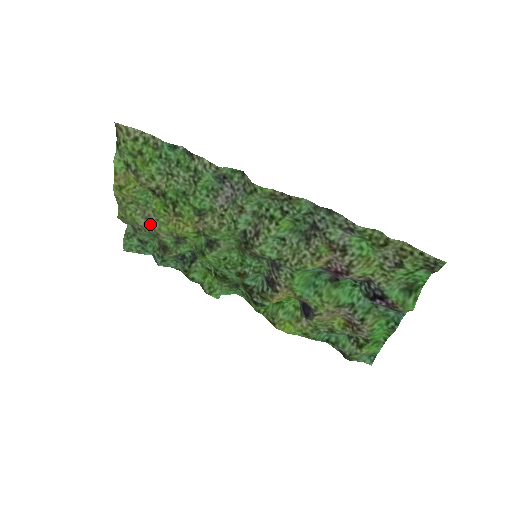
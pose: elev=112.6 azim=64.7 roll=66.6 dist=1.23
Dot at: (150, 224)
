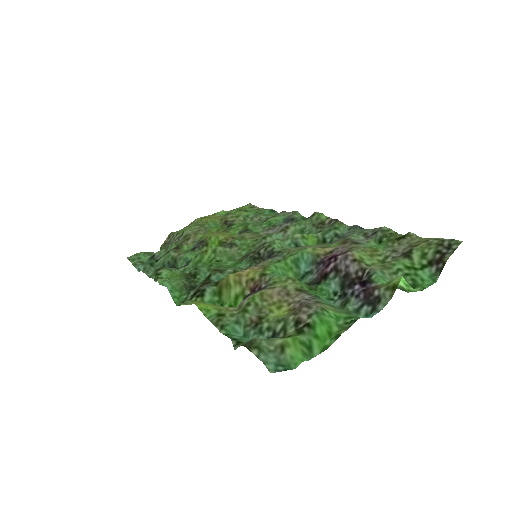
Dot at: occluded
